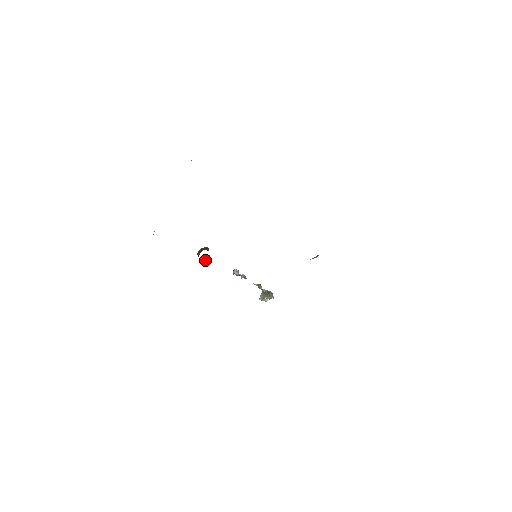
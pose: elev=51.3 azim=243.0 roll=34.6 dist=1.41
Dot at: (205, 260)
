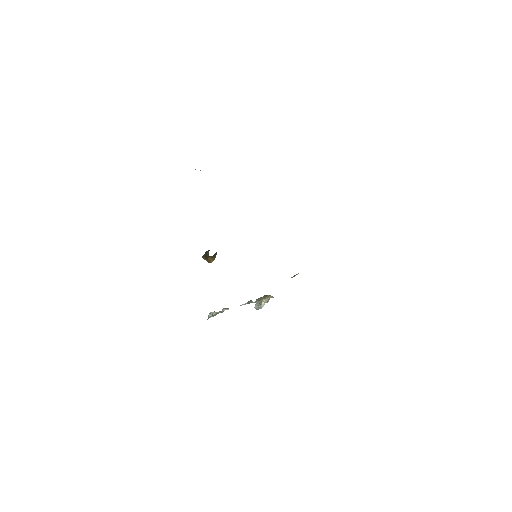
Dot at: (212, 259)
